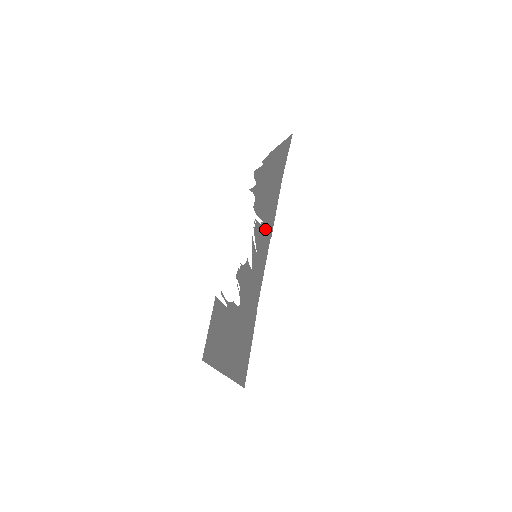
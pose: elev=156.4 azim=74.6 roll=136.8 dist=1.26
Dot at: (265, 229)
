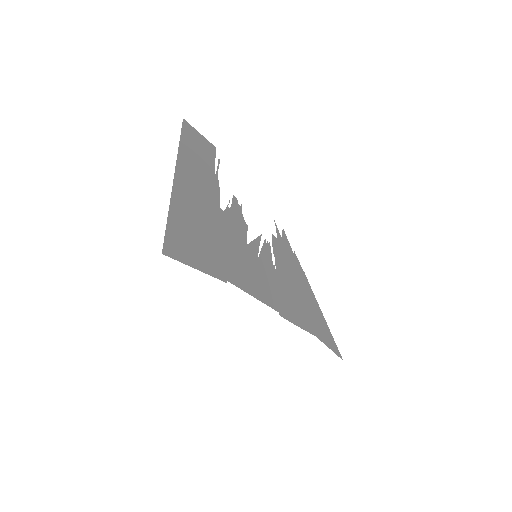
Dot at: (276, 285)
